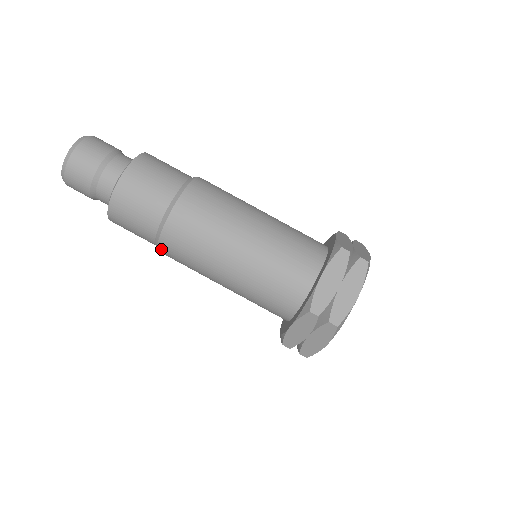
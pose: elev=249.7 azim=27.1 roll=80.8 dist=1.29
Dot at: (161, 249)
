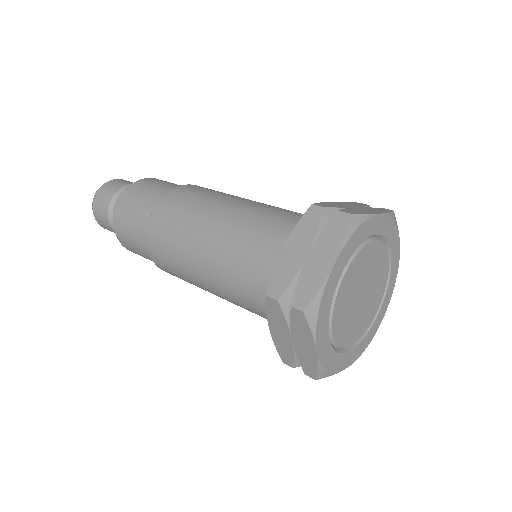
Dot at: occluded
